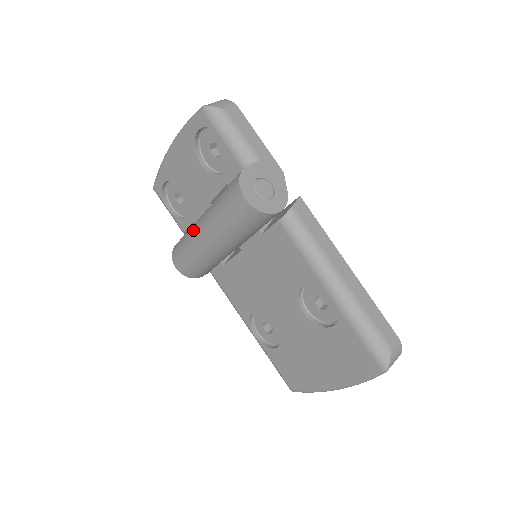
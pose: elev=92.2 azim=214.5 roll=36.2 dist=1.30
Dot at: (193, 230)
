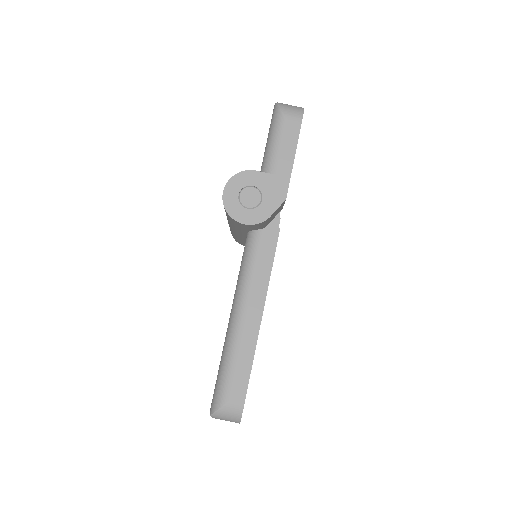
Dot at: occluded
